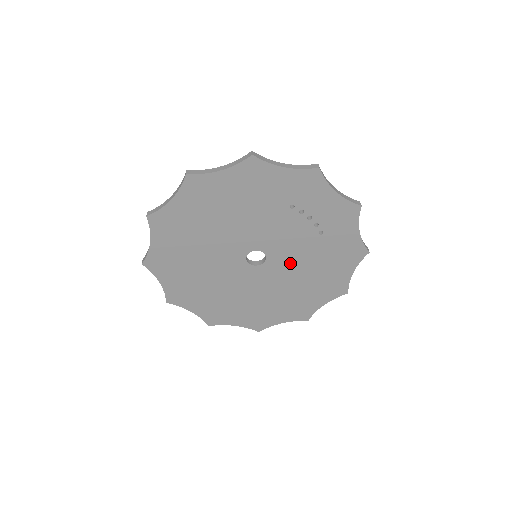
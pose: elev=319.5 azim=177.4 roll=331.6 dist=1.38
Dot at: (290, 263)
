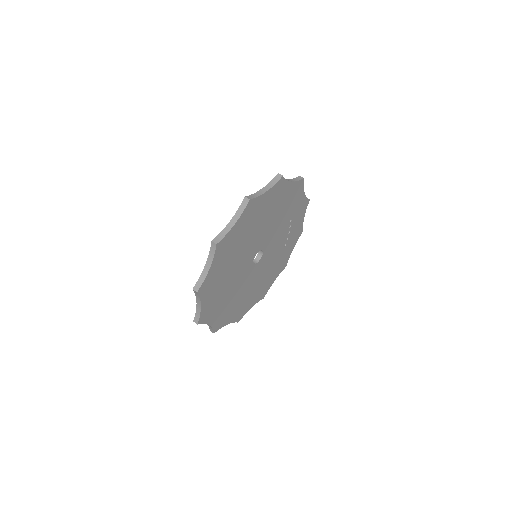
Dot at: (264, 266)
